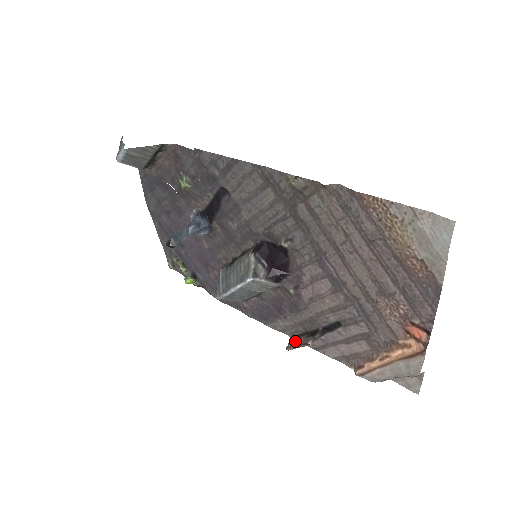
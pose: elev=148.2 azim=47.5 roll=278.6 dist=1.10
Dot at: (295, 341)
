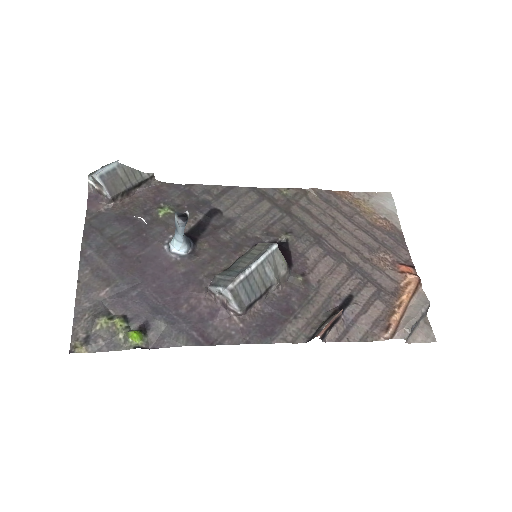
Dot at: (318, 333)
